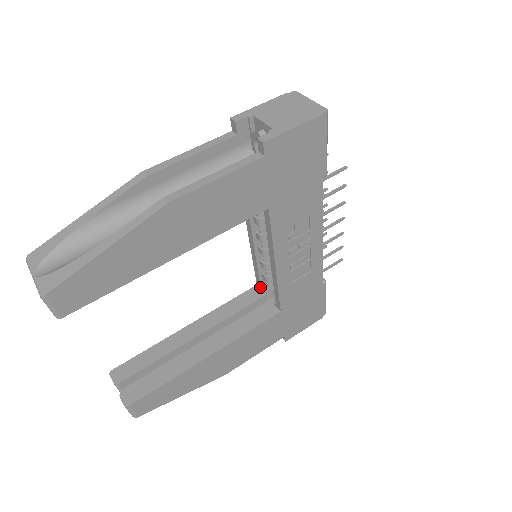
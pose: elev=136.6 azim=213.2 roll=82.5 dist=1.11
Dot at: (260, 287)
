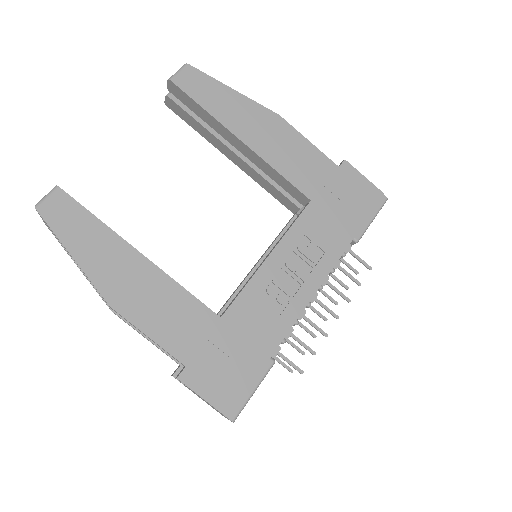
Dot at: occluded
